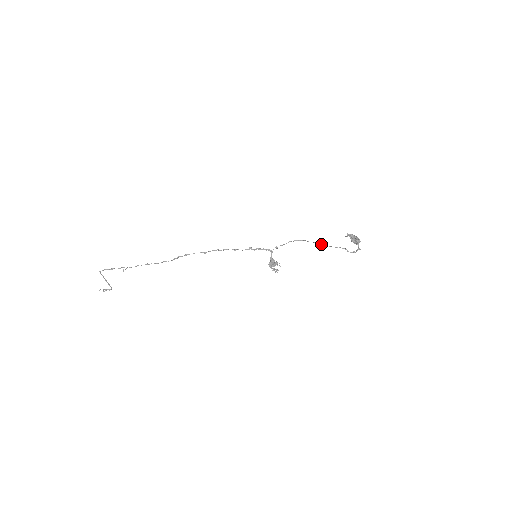
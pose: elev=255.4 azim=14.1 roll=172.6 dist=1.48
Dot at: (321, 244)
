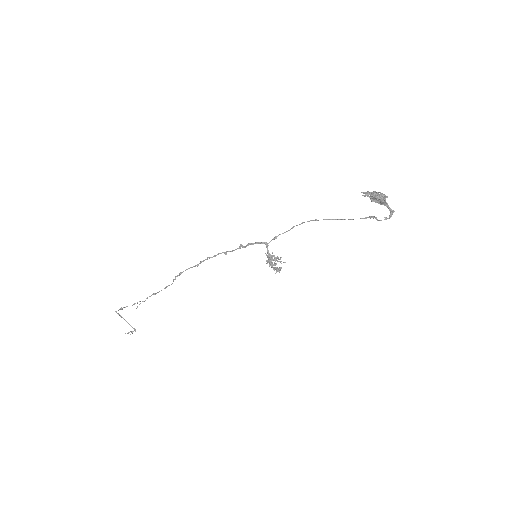
Dot at: (338, 219)
